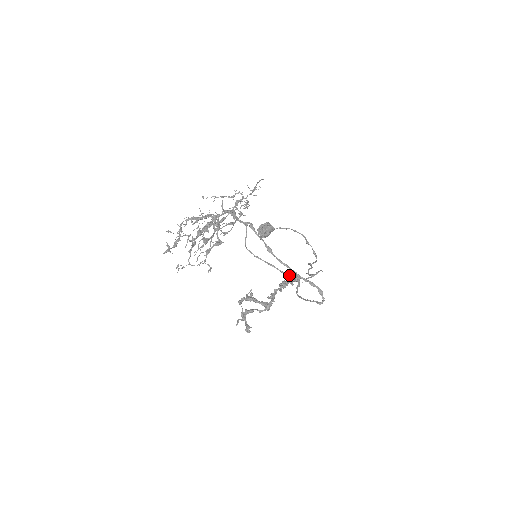
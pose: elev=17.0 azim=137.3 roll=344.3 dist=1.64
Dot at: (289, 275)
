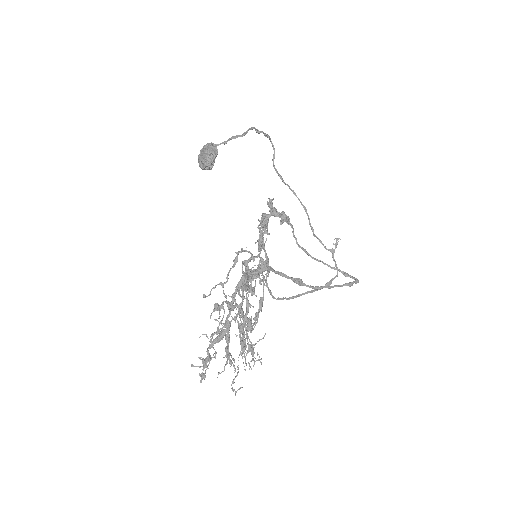
Dot at: occluded
